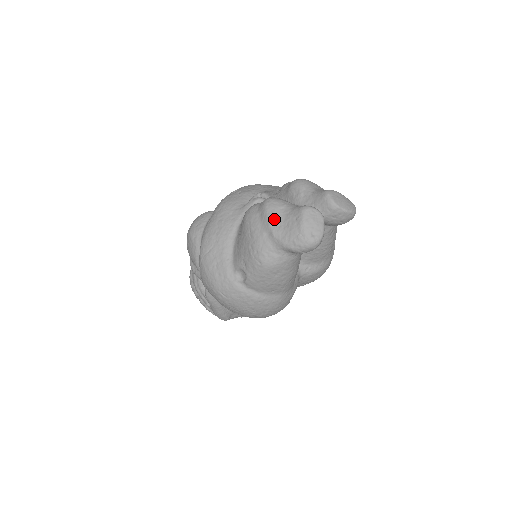
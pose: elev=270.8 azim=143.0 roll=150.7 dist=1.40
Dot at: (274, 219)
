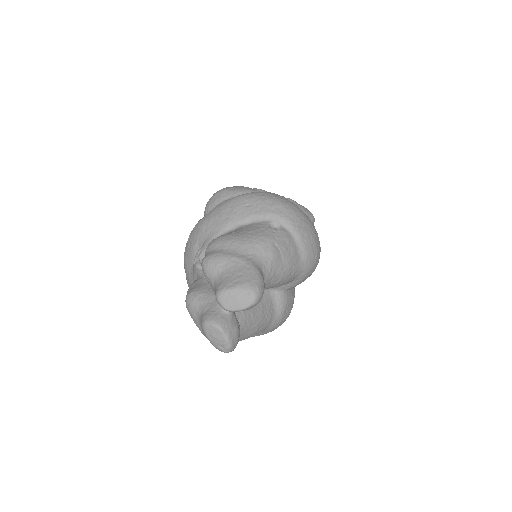
Dot at: (196, 323)
